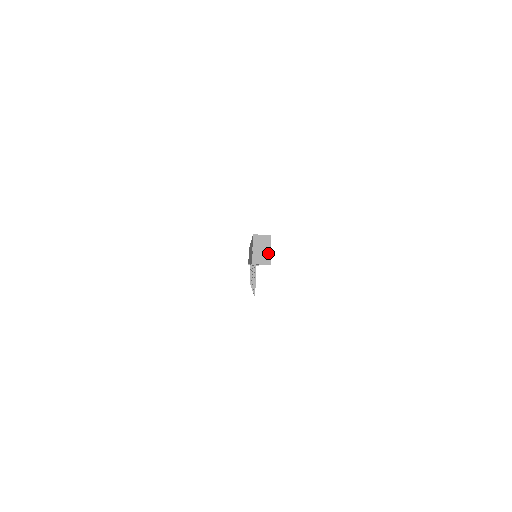
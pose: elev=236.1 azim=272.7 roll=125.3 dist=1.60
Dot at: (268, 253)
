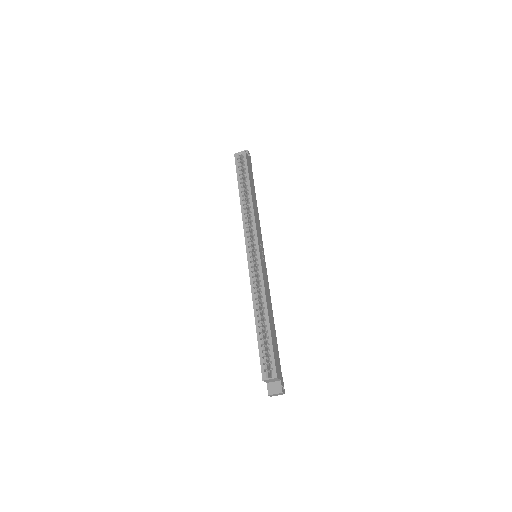
Dot at: (280, 393)
